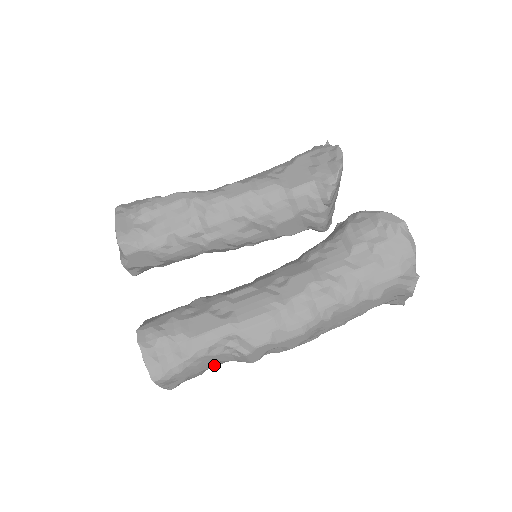
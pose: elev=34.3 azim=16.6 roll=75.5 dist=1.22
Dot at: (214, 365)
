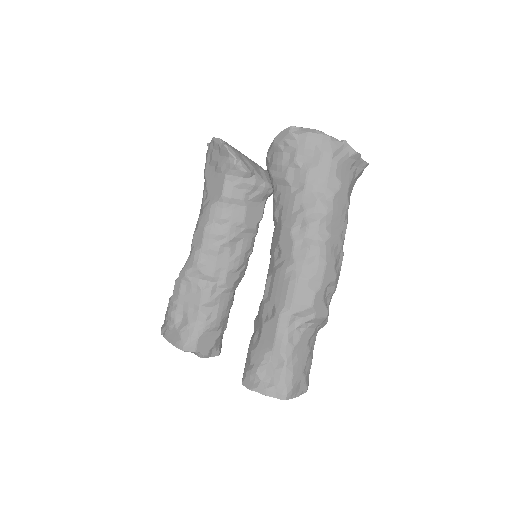
Dot at: (310, 346)
